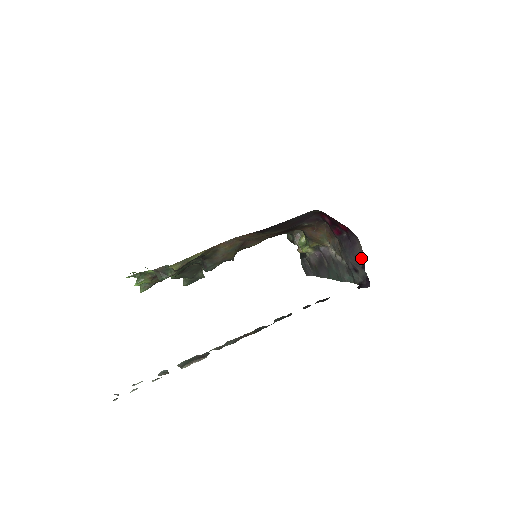
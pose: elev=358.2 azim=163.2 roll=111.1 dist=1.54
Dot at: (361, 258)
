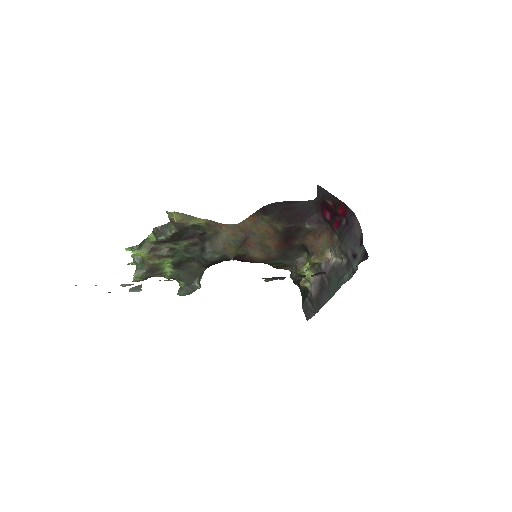
Dot at: (359, 235)
